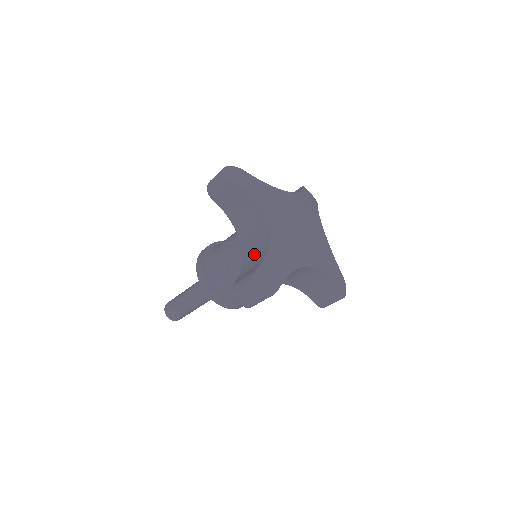
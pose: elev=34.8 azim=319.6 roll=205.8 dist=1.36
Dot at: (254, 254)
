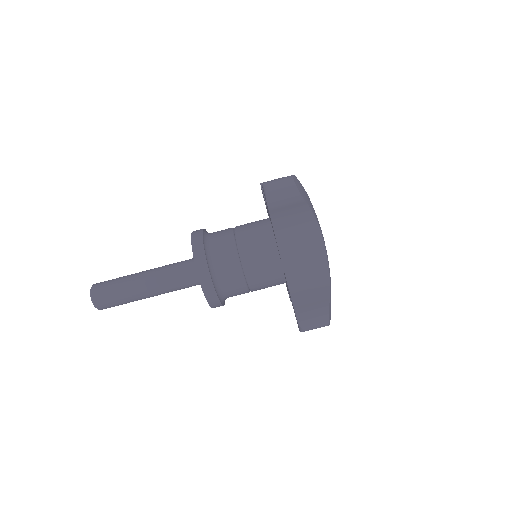
Dot at: occluded
